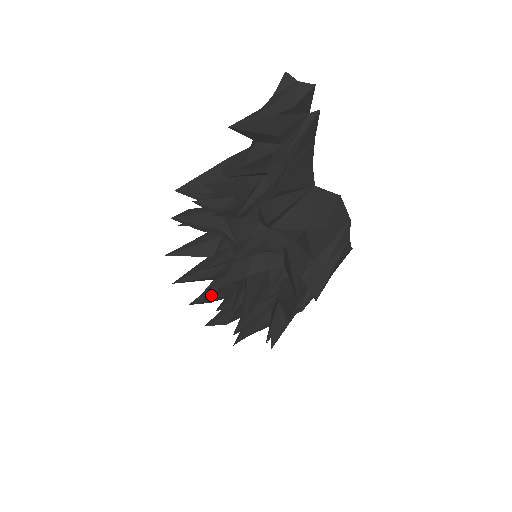
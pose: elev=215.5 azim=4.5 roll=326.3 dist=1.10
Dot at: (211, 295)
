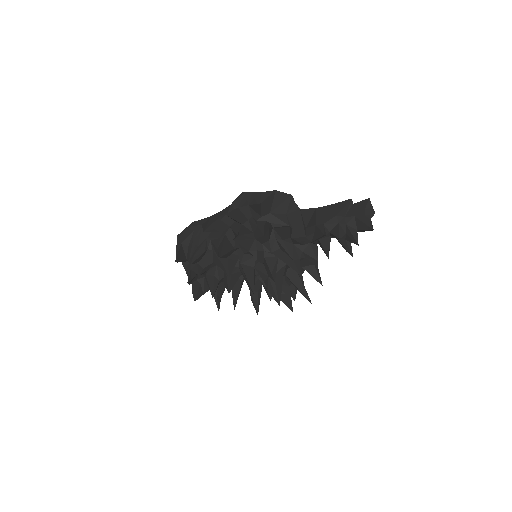
Dot at: occluded
